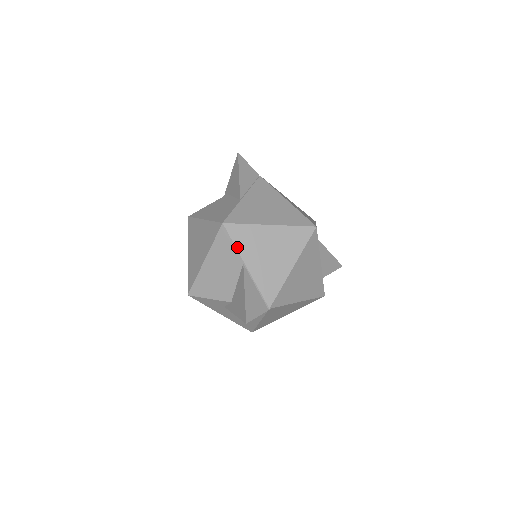
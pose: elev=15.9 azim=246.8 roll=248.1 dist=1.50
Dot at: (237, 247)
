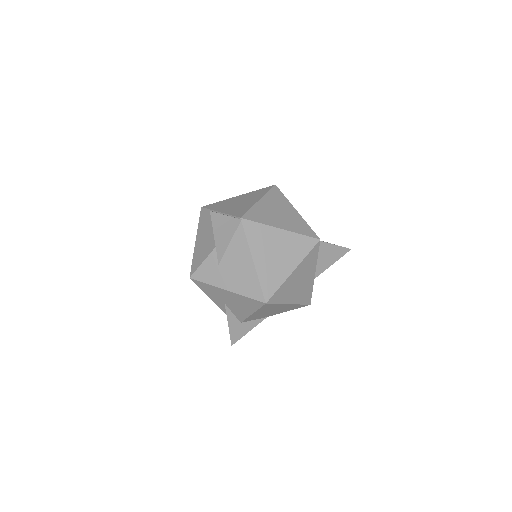
Dot at: (212, 209)
